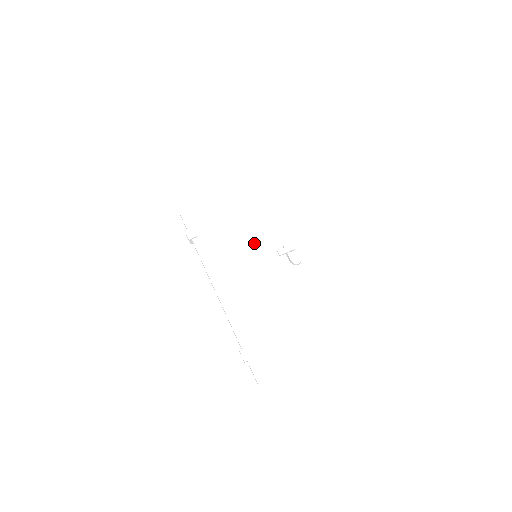
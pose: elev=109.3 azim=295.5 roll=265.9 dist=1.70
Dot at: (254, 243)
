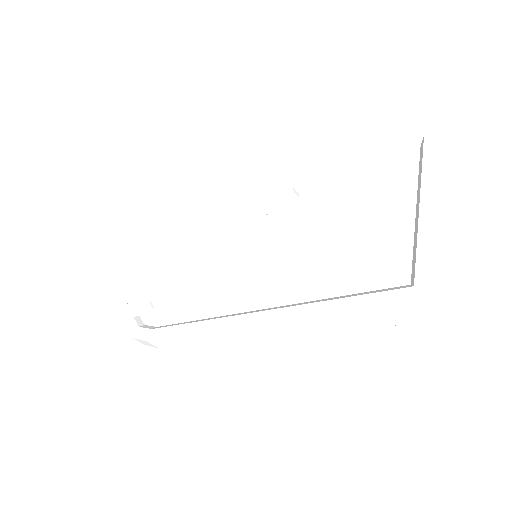
Dot at: (237, 251)
